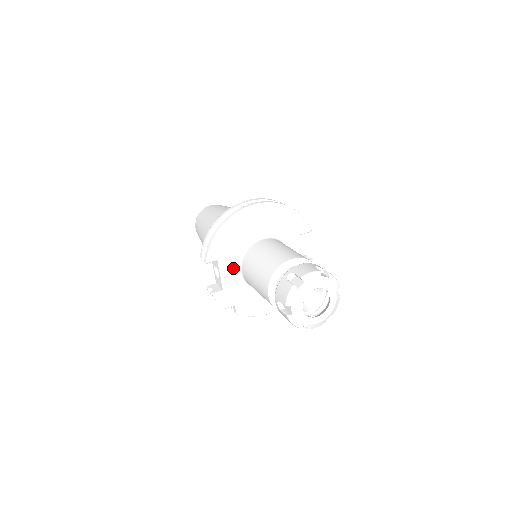
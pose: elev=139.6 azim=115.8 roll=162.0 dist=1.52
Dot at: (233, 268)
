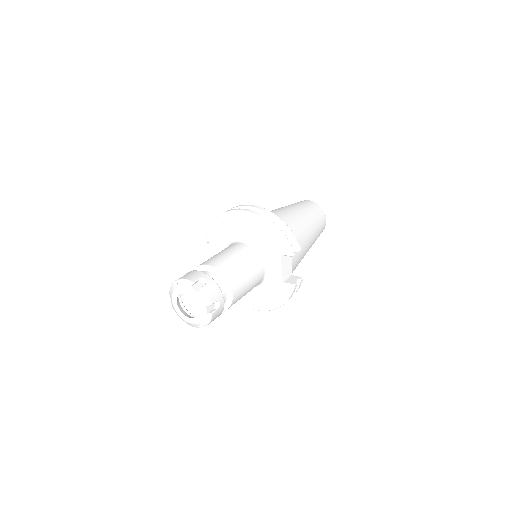
Dot at: occluded
